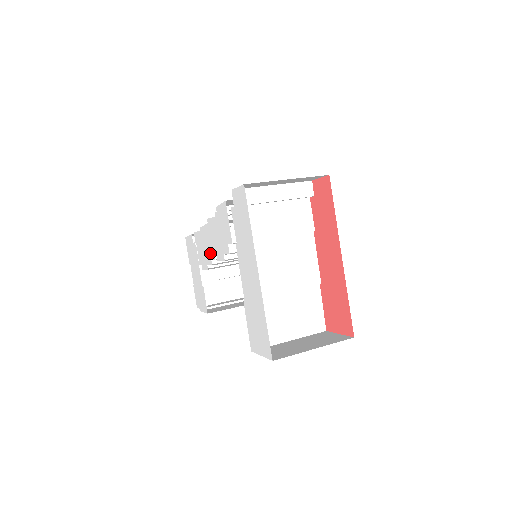
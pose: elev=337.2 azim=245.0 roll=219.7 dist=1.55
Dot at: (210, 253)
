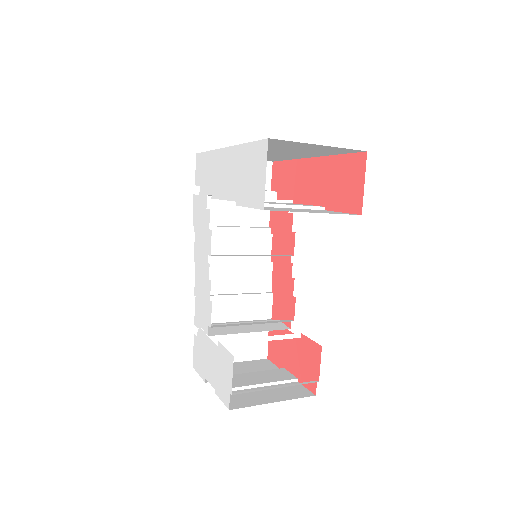
Dot at: (205, 277)
